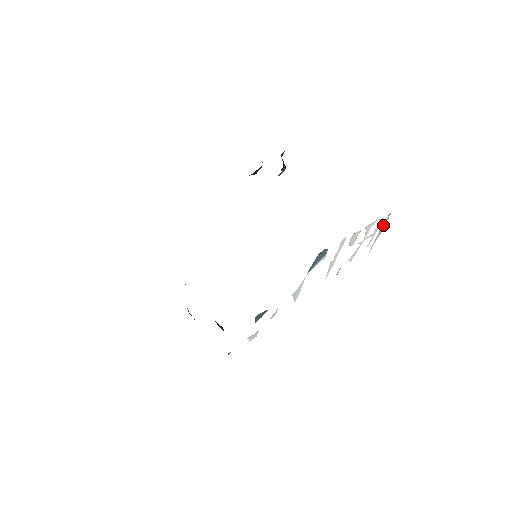
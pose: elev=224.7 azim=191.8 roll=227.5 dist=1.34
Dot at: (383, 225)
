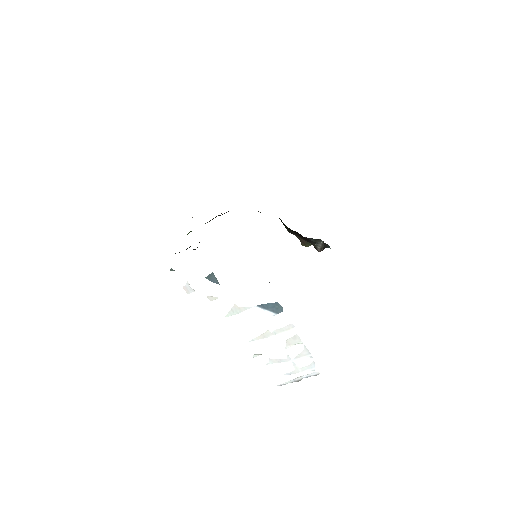
Dot at: (308, 376)
